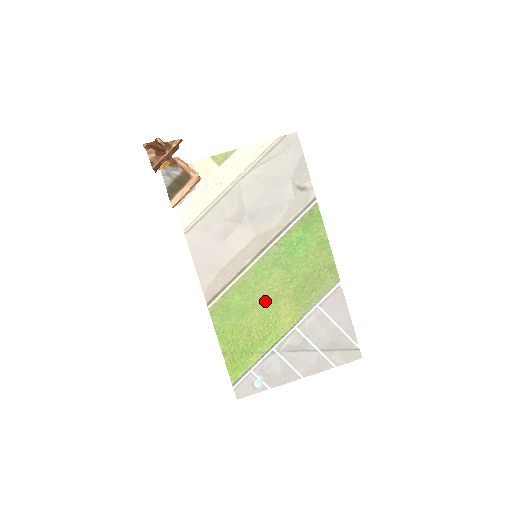
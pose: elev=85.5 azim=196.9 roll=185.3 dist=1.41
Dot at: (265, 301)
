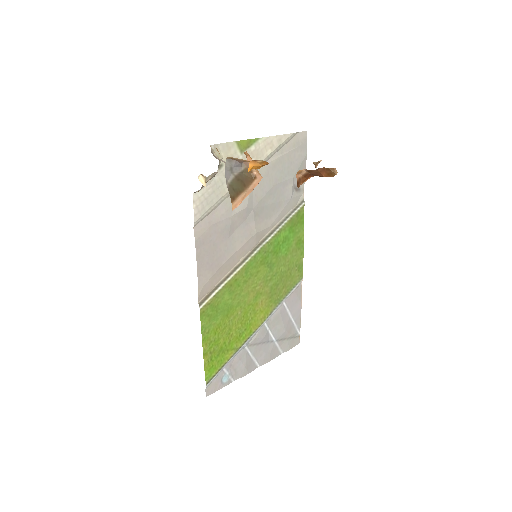
Dot at: (248, 299)
